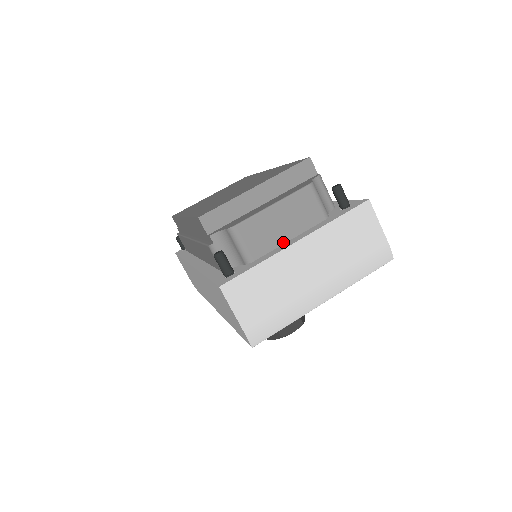
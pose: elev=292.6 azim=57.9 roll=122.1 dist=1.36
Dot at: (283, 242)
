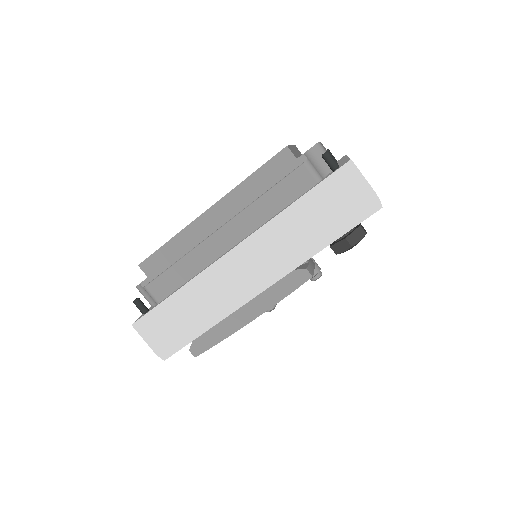
Dot at: occluded
